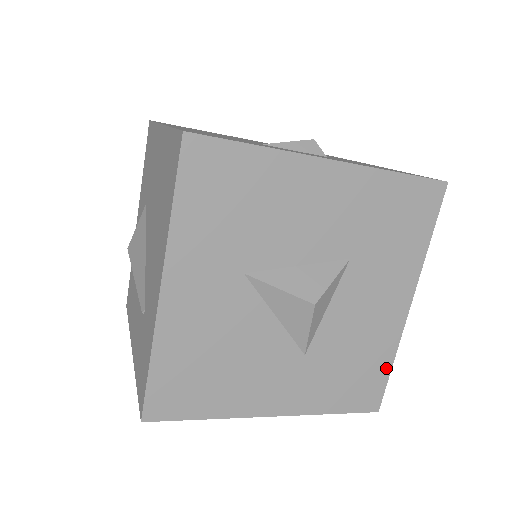
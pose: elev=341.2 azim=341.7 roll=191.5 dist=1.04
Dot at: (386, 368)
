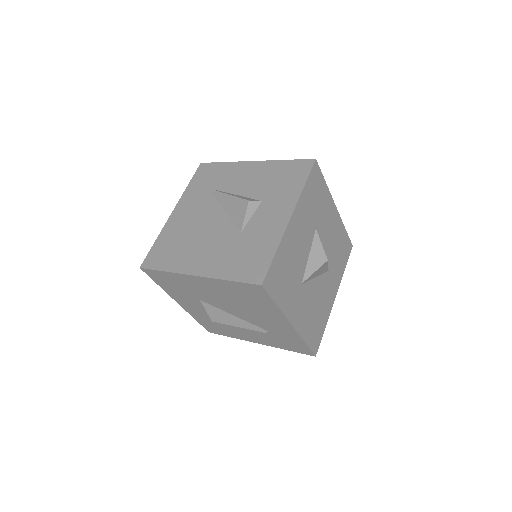
Dot at: (345, 233)
